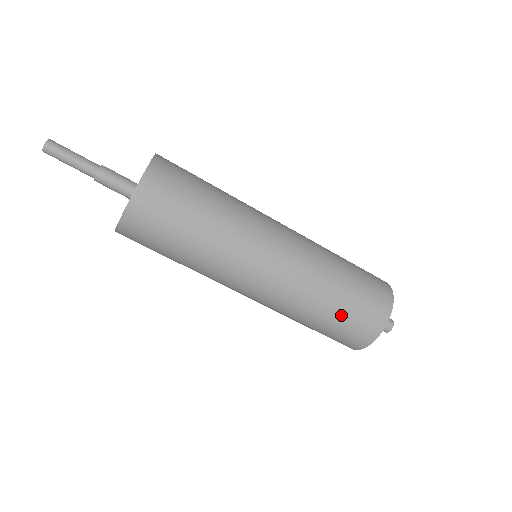
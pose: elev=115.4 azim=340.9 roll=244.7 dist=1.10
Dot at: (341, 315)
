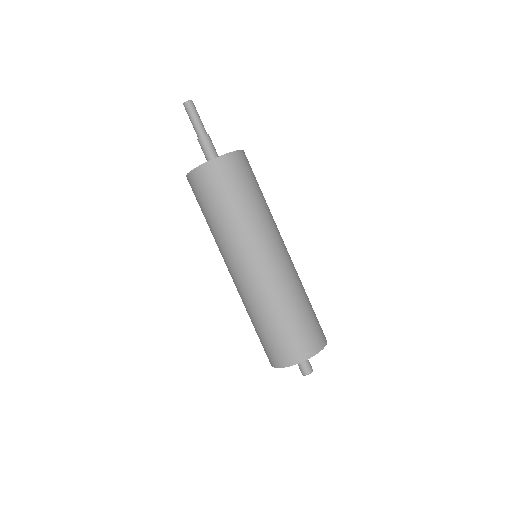
Dot at: (265, 334)
